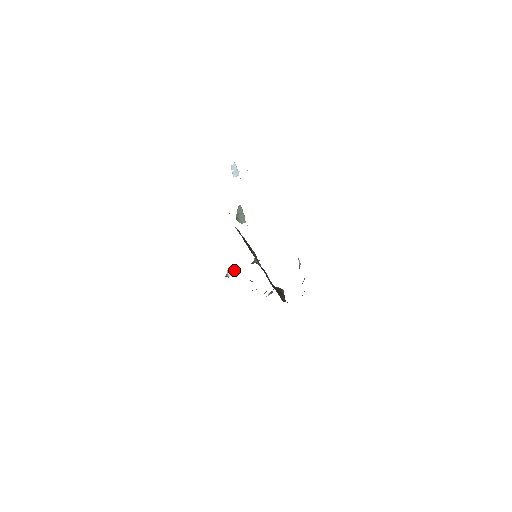
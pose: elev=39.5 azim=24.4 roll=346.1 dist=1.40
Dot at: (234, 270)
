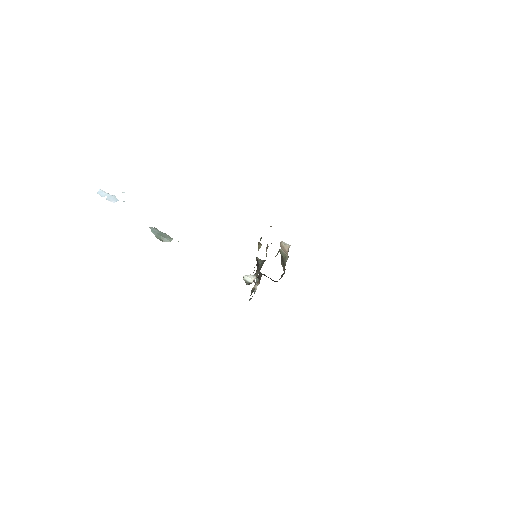
Dot at: (250, 276)
